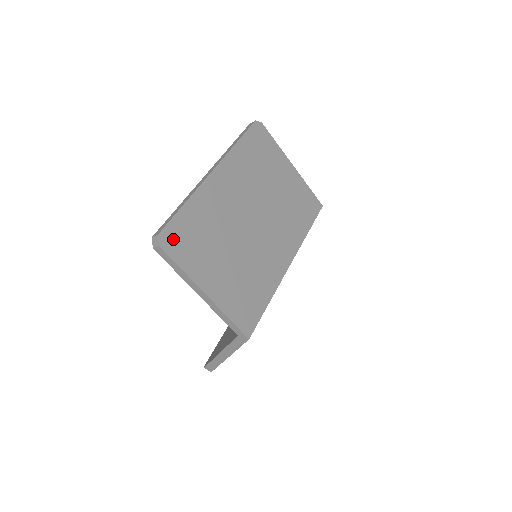
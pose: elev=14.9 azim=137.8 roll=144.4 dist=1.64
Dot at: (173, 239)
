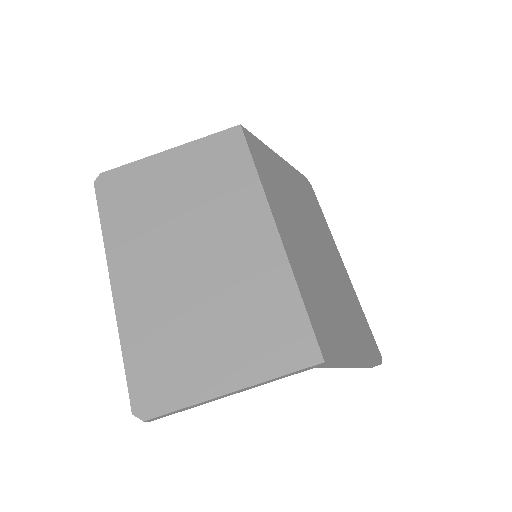
Dot at: (148, 396)
